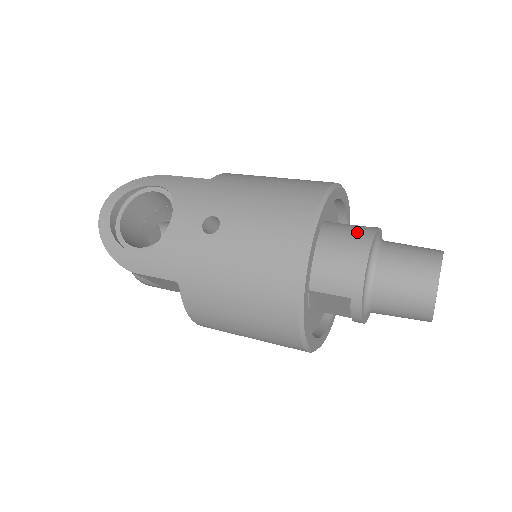
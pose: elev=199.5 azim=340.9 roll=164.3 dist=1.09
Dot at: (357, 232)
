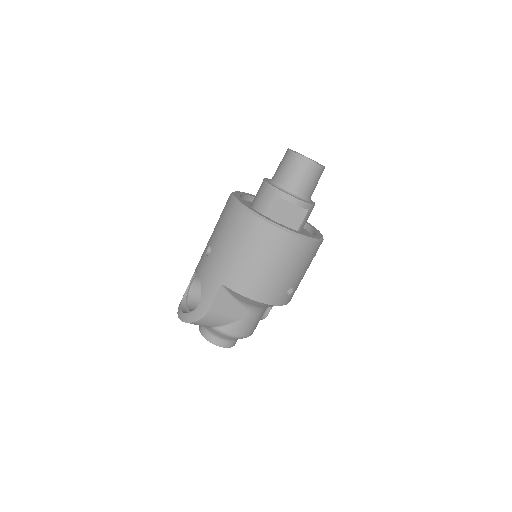
Dot at: occluded
